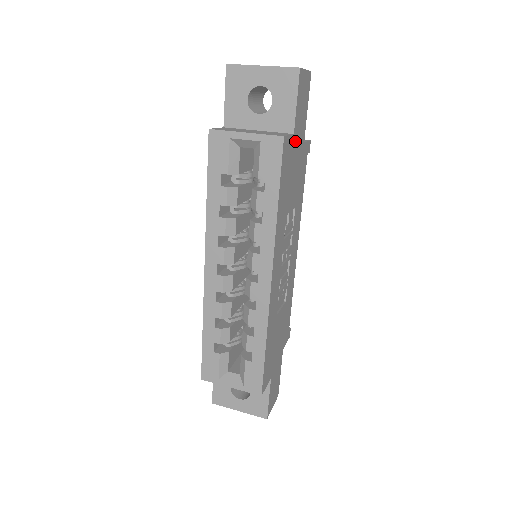
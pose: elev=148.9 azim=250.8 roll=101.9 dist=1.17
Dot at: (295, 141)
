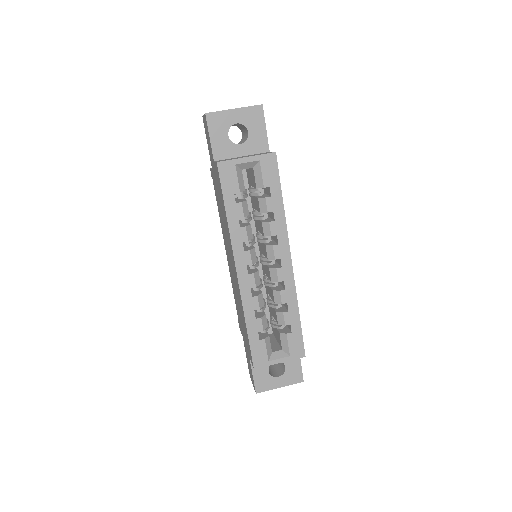
Dot at: occluded
